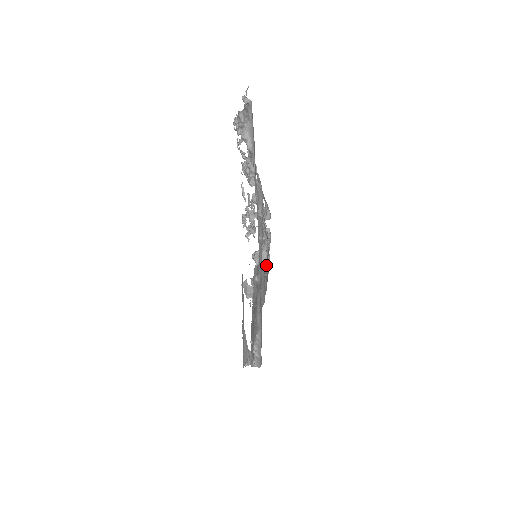
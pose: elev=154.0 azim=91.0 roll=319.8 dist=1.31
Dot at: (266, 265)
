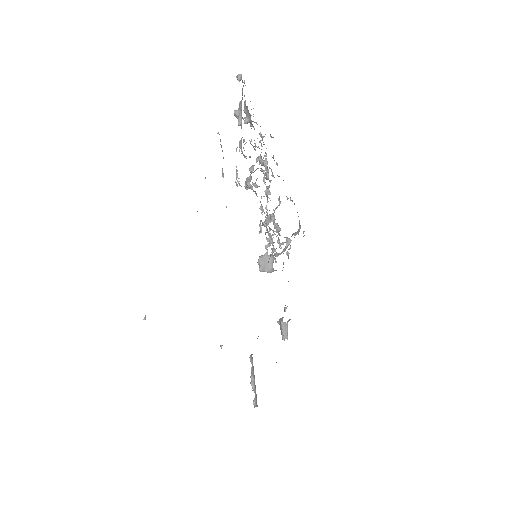
Dot at: occluded
